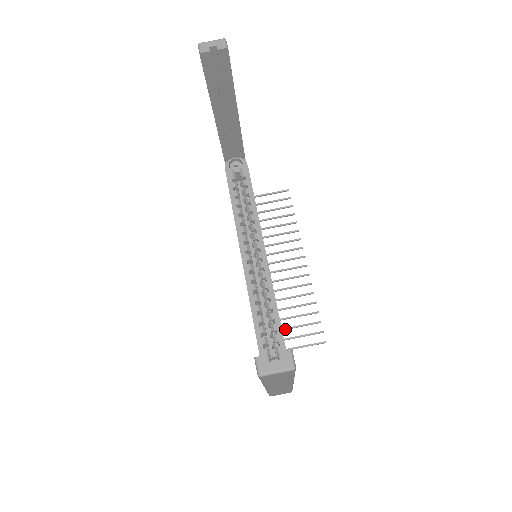
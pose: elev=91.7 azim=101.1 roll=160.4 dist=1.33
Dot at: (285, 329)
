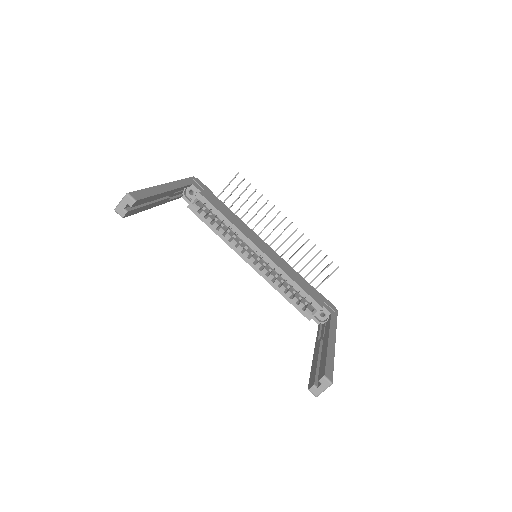
Dot at: (307, 275)
